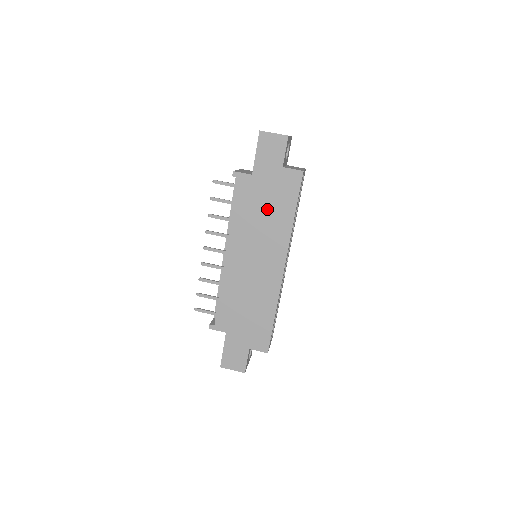
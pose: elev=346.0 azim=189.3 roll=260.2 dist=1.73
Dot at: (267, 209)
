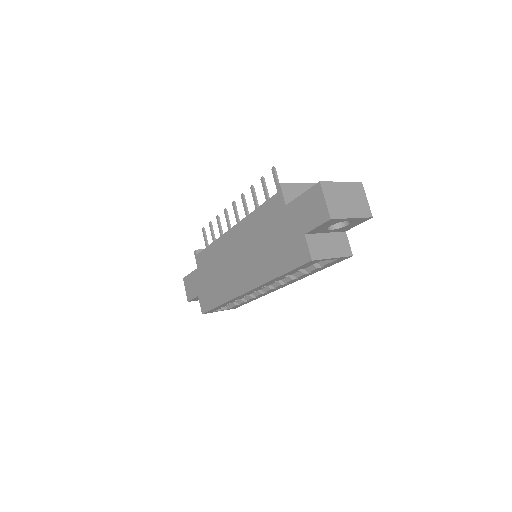
Dot at: (271, 243)
